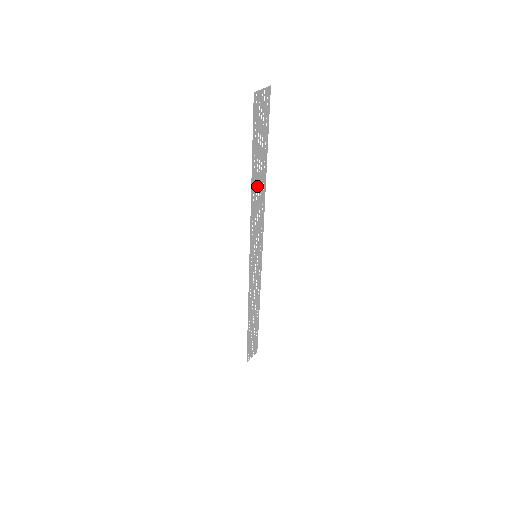
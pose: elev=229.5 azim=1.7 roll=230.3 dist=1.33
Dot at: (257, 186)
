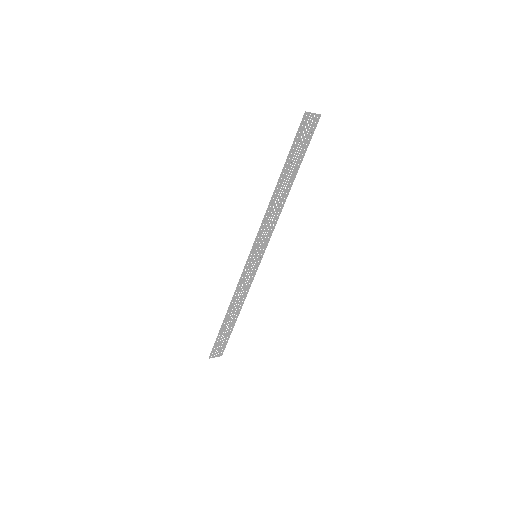
Dot at: (280, 192)
